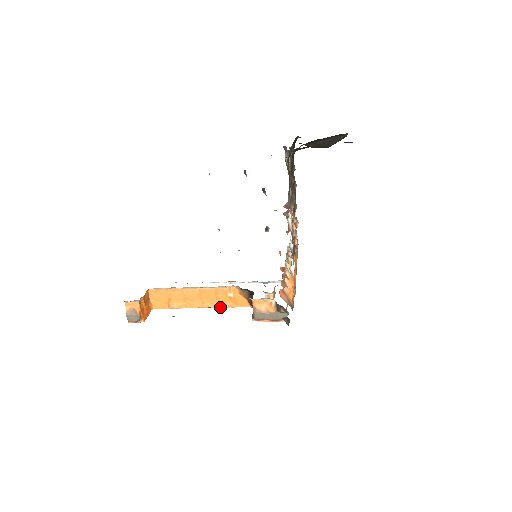
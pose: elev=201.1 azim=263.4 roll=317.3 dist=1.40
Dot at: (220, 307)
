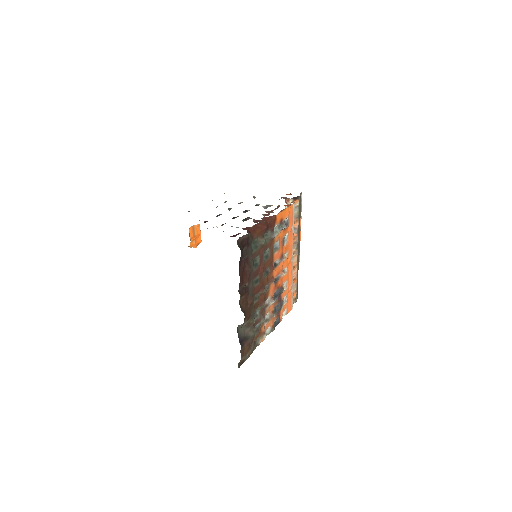
Dot at: occluded
